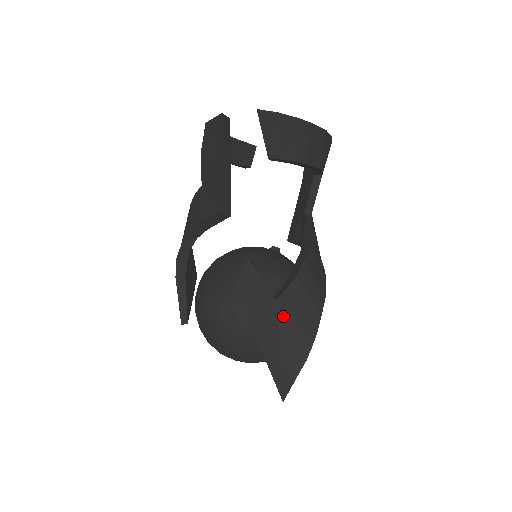
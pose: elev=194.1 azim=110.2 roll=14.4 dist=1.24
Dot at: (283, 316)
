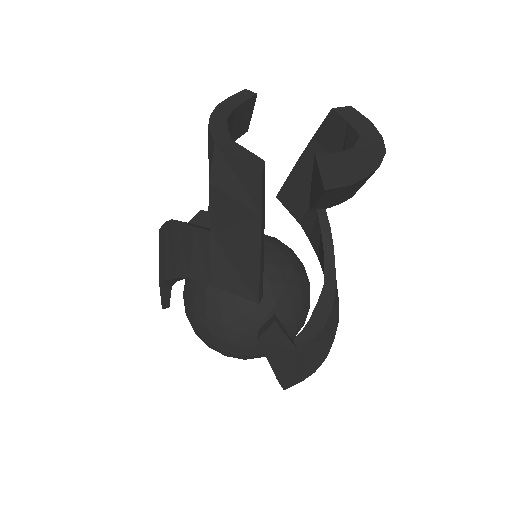
Dot at: (303, 358)
